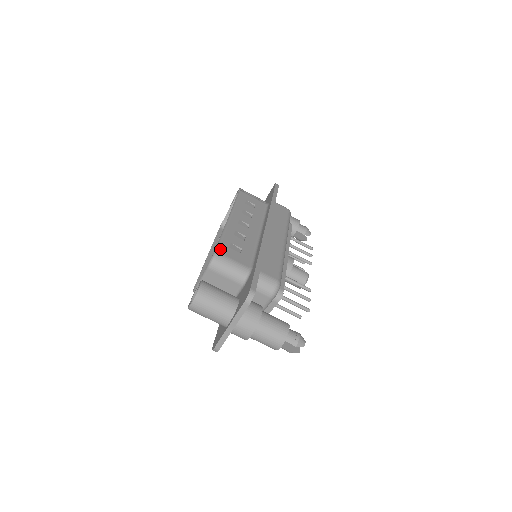
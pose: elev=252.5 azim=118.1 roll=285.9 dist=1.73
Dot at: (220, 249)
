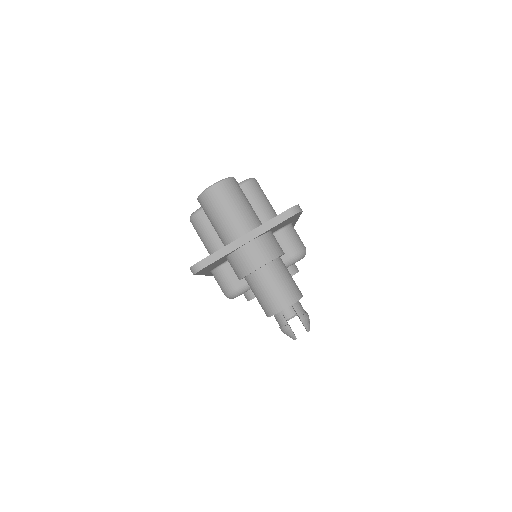
Dot at: occluded
